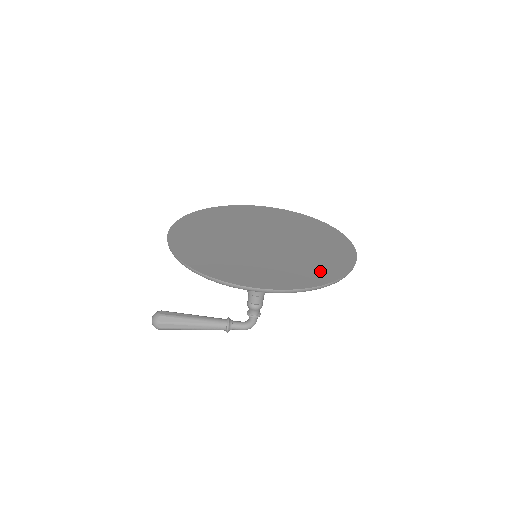
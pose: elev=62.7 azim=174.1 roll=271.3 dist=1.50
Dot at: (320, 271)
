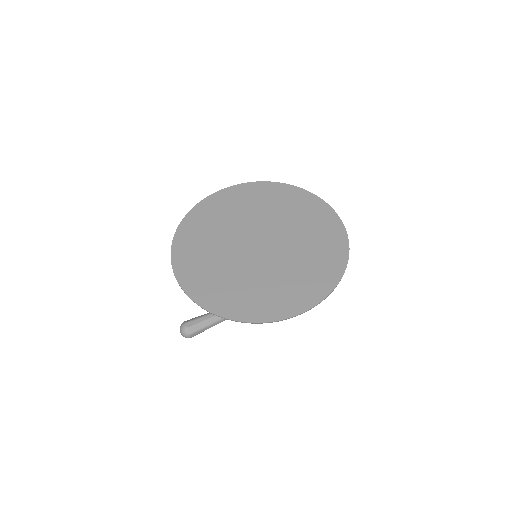
Dot at: (327, 265)
